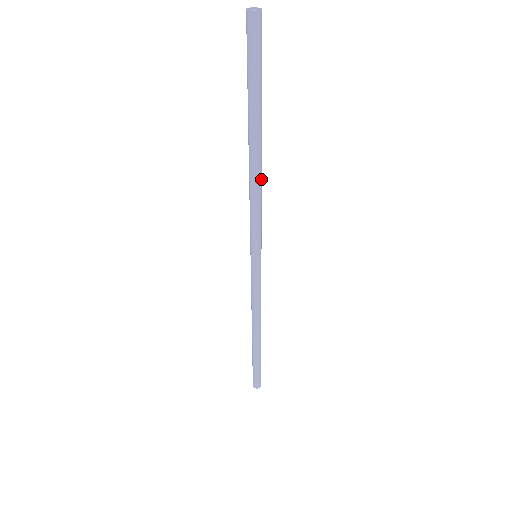
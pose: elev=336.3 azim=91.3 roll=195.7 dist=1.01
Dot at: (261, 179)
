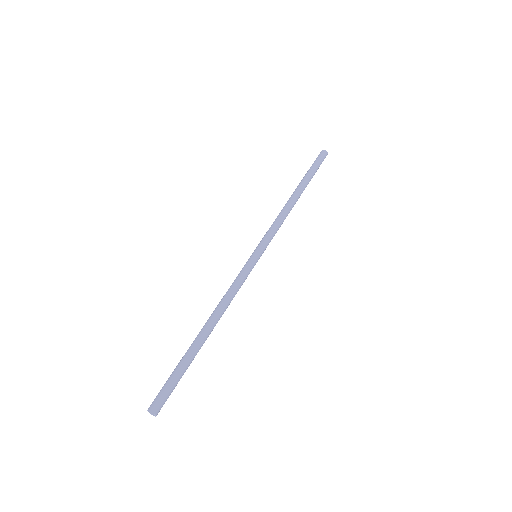
Dot at: (289, 209)
